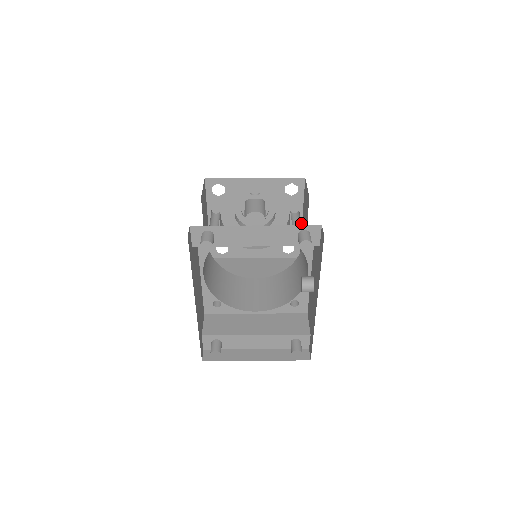
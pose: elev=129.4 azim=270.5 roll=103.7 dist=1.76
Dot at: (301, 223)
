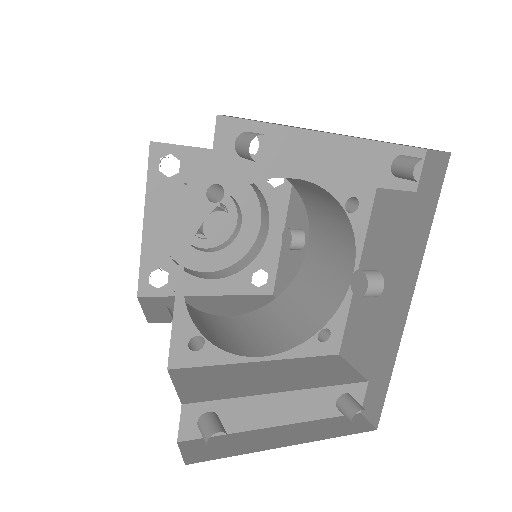
Dot at: occluded
